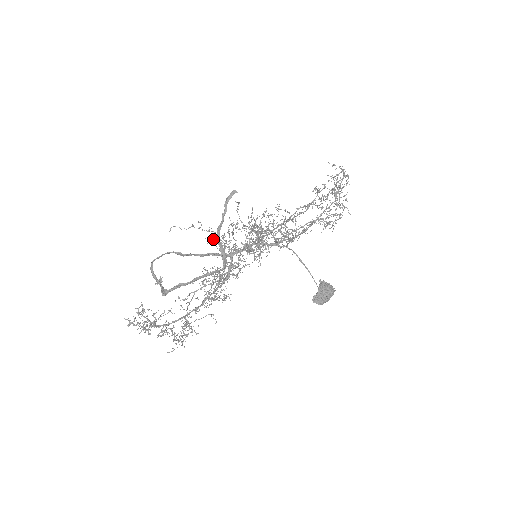
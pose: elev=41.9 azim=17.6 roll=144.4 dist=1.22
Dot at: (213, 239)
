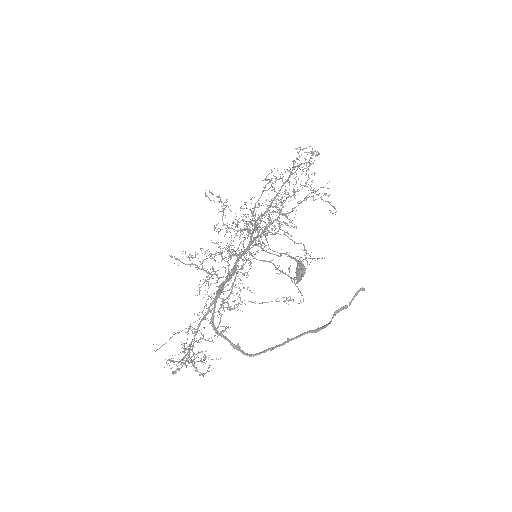
Dot at: (243, 265)
